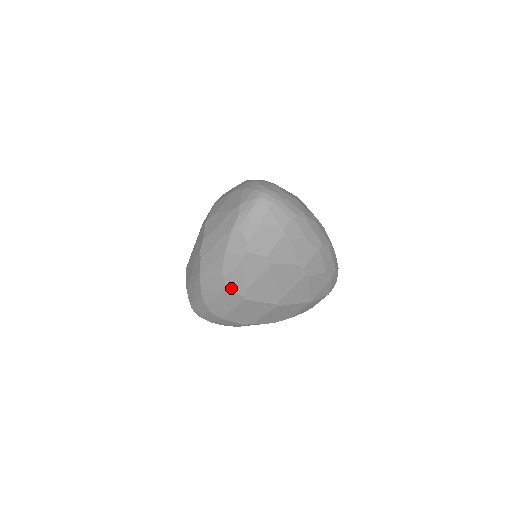
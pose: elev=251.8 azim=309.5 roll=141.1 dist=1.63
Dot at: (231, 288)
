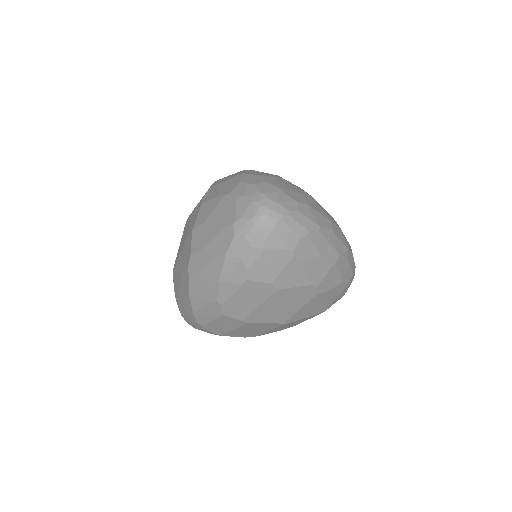
Dot at: (229, 314)
